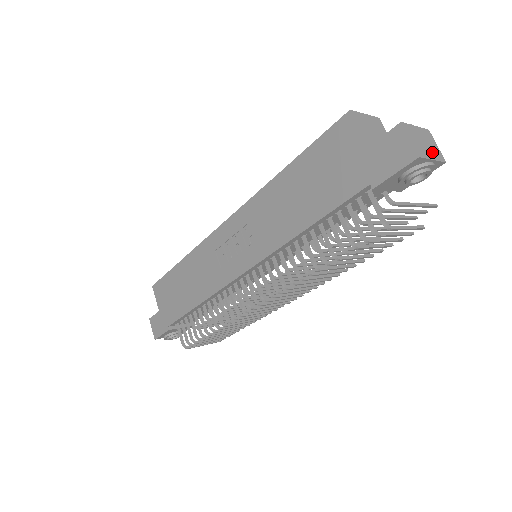
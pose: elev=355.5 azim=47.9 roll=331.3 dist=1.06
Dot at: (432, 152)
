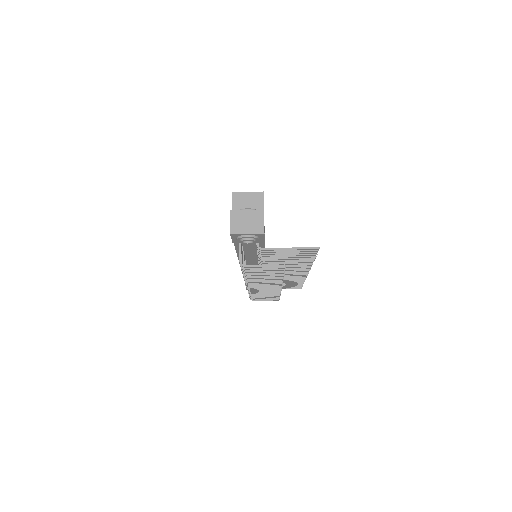
Dot at: (251, 228)
